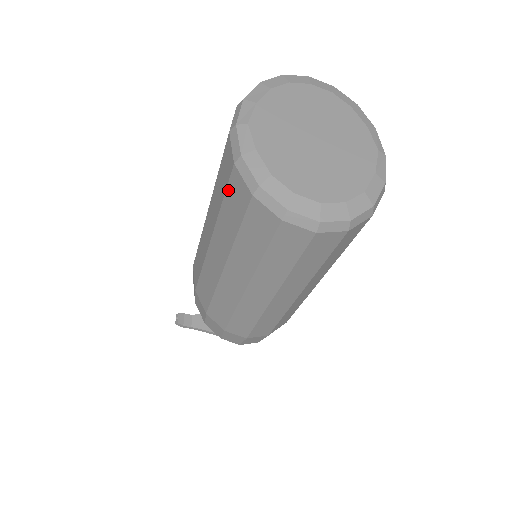
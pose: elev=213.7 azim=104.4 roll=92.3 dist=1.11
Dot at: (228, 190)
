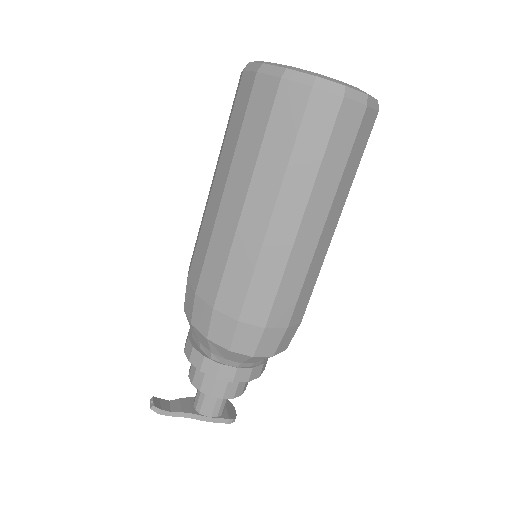
Dot at: (249, 105)
